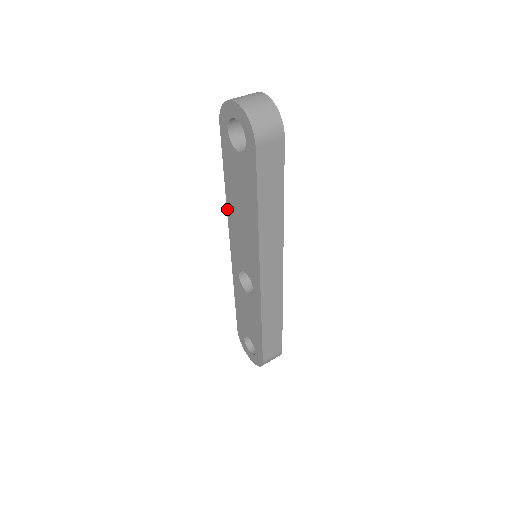
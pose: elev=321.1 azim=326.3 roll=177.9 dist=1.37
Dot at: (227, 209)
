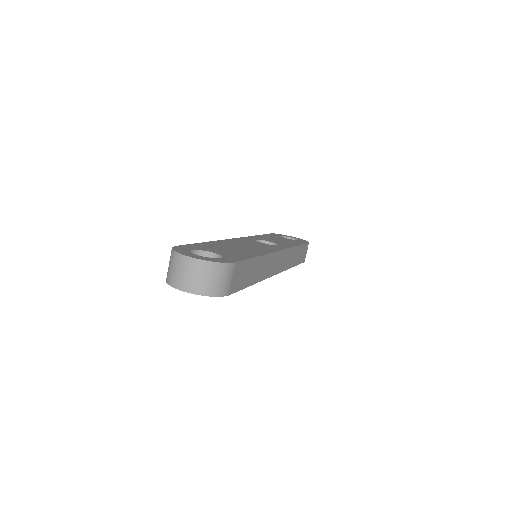
Dot at: occluded
